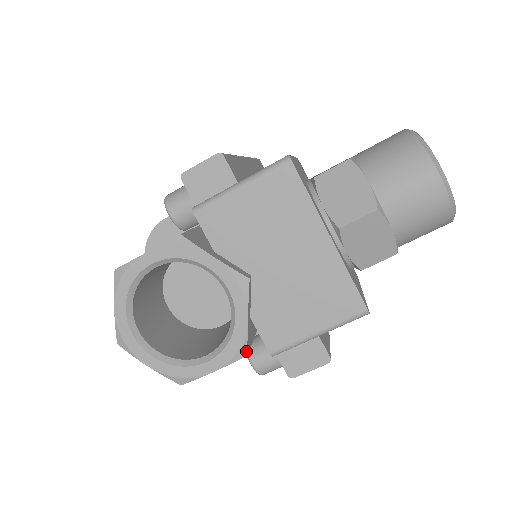
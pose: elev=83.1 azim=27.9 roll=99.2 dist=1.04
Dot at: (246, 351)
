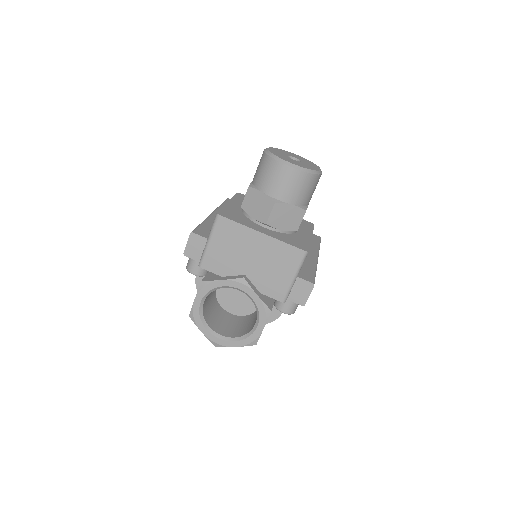
Dot at: (269, 309)
